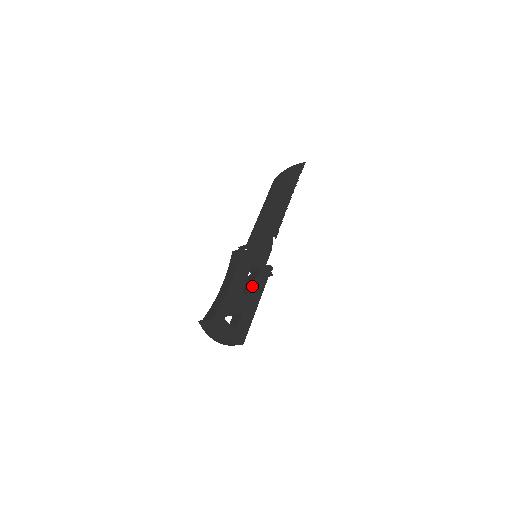
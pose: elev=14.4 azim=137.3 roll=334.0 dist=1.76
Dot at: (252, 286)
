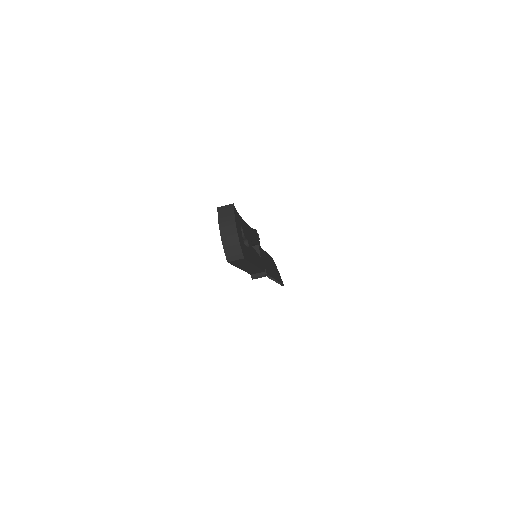
Dot at: (256, 252)
